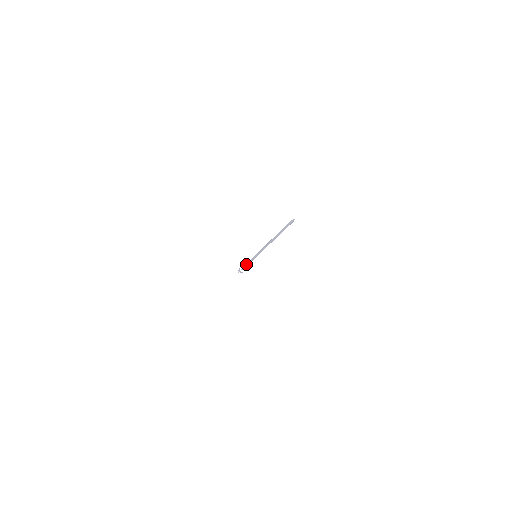
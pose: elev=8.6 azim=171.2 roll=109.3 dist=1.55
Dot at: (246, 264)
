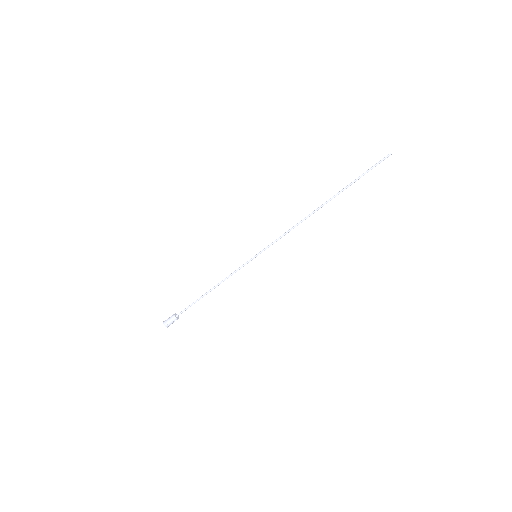
Dot at: (207, 292)
